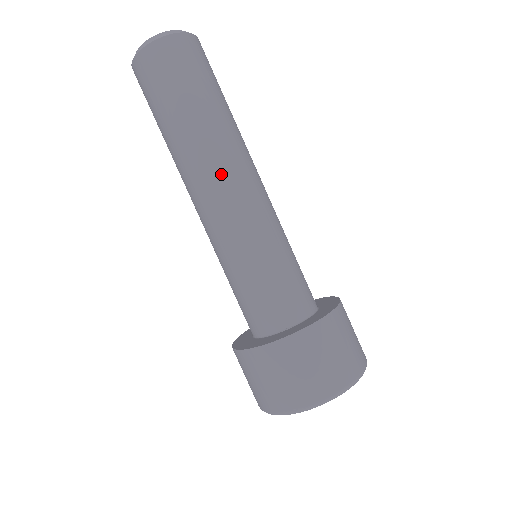
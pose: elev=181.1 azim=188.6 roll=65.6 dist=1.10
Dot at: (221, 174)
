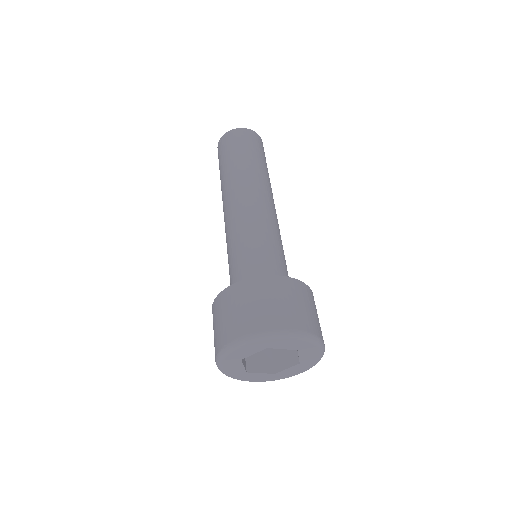
Dot at: (268, 194)
